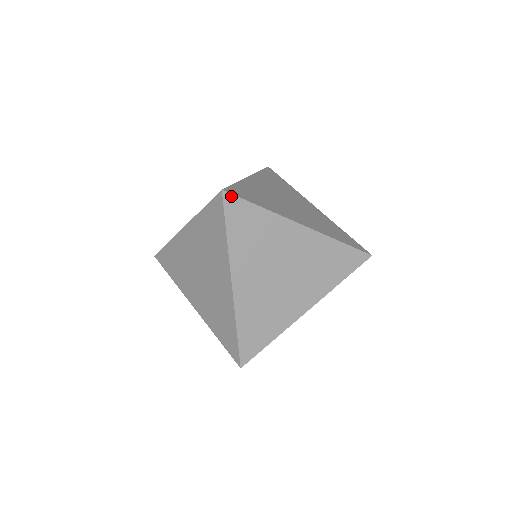
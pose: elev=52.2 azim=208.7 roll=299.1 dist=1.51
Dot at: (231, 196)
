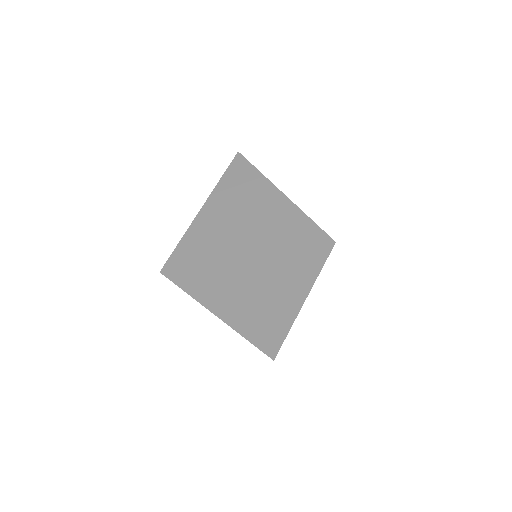
Dot at: (170, 272)
